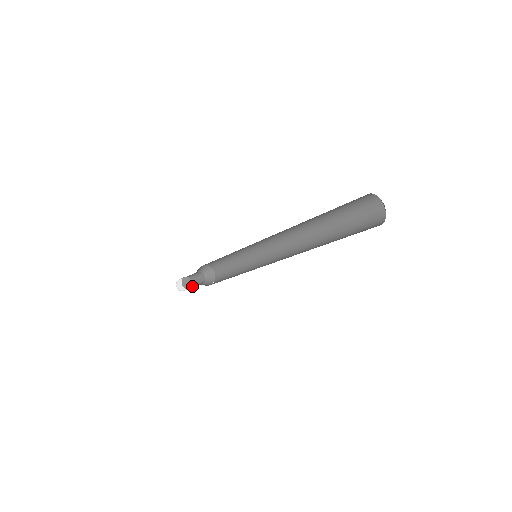
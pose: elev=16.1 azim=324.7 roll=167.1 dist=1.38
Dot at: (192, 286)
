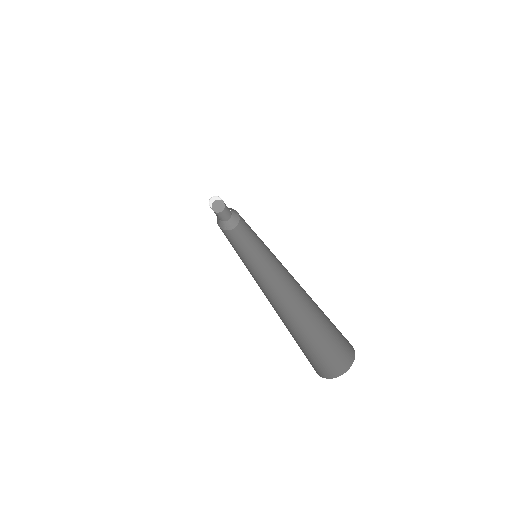
Dot at: (219, 212)
